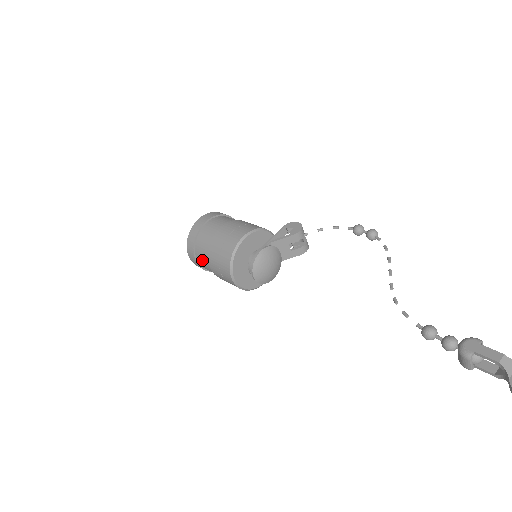
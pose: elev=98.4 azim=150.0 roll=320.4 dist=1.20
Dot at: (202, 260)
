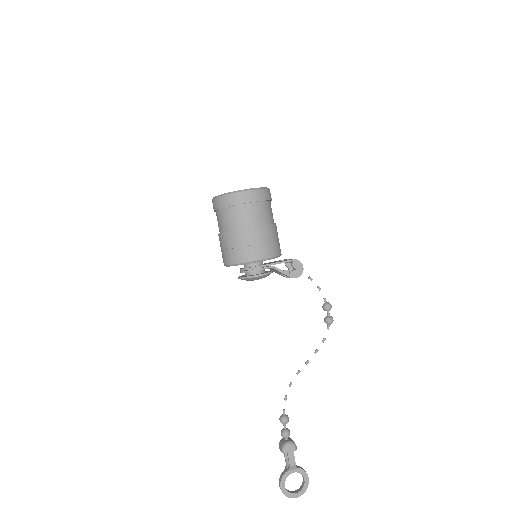
Dot at: (219, 220)
